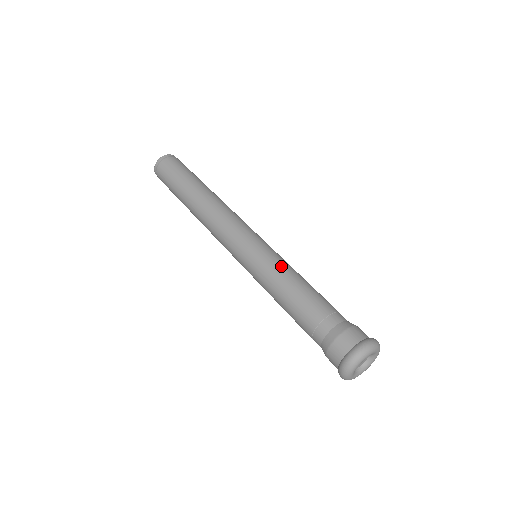
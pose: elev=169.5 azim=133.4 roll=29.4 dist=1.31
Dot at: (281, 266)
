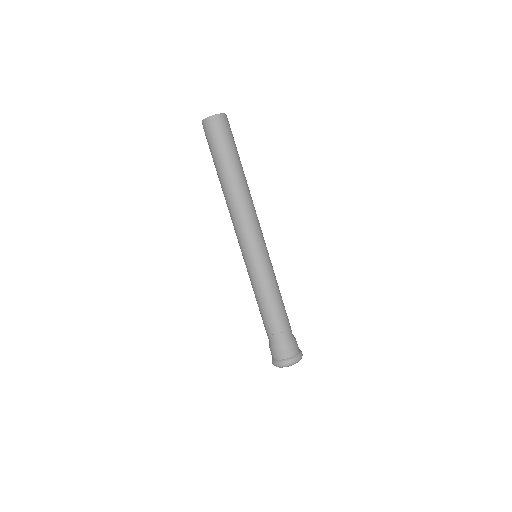
Dot at: occluded
